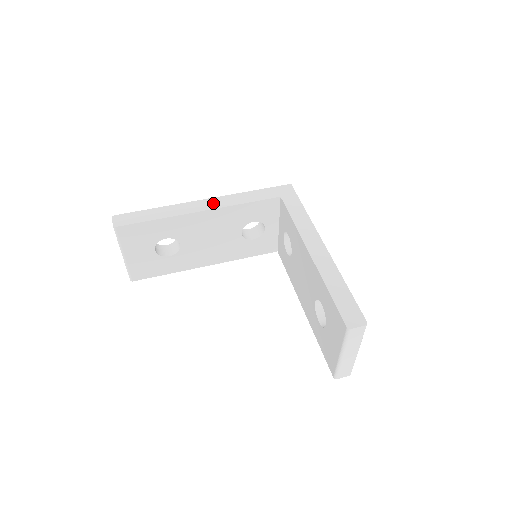
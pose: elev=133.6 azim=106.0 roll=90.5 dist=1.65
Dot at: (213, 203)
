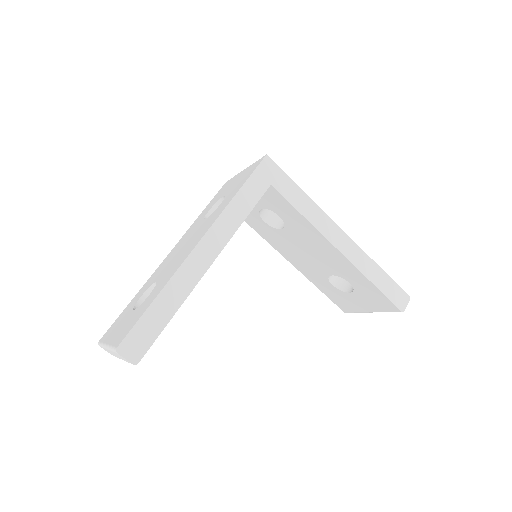
Dot at: (213, 243)
